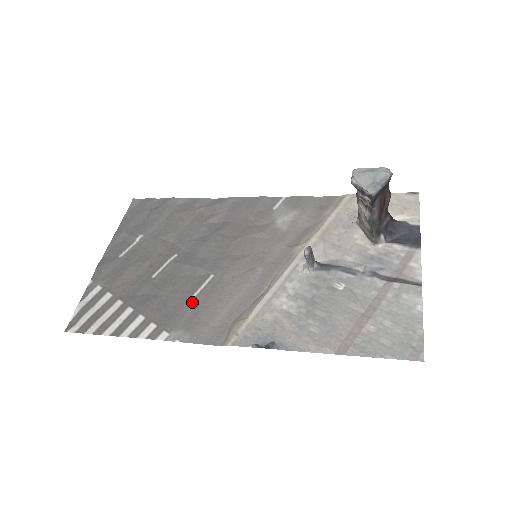
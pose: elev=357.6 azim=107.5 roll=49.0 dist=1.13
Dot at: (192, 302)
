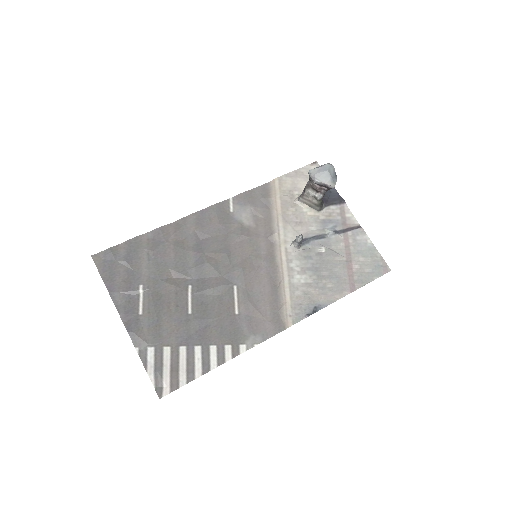
Dot at: (239, 313)
